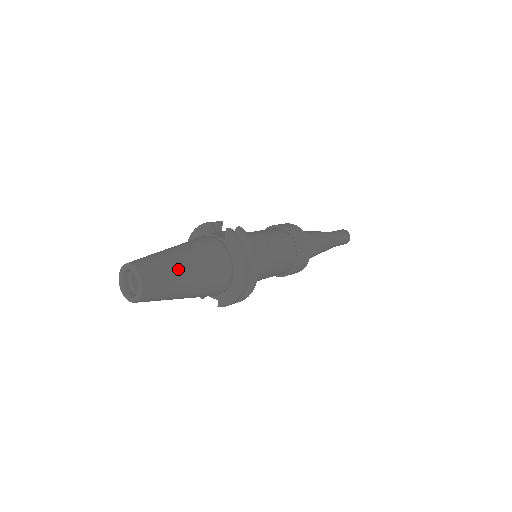
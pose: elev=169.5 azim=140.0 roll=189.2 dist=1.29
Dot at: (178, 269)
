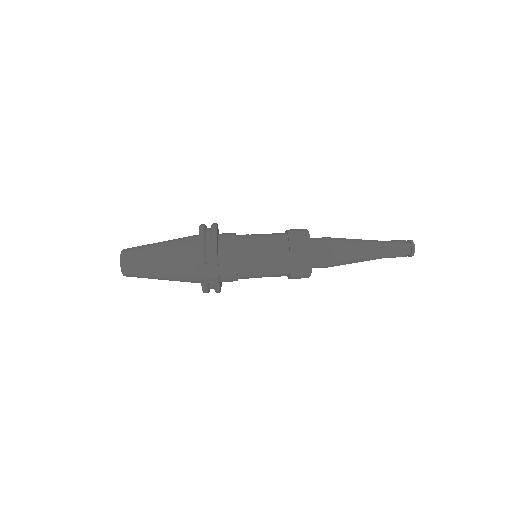
Dot at: occluded
